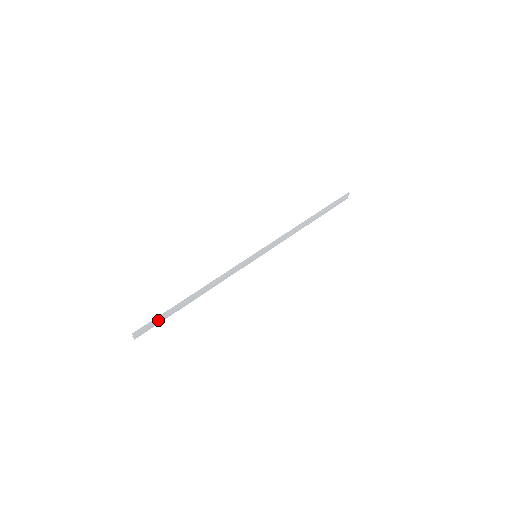
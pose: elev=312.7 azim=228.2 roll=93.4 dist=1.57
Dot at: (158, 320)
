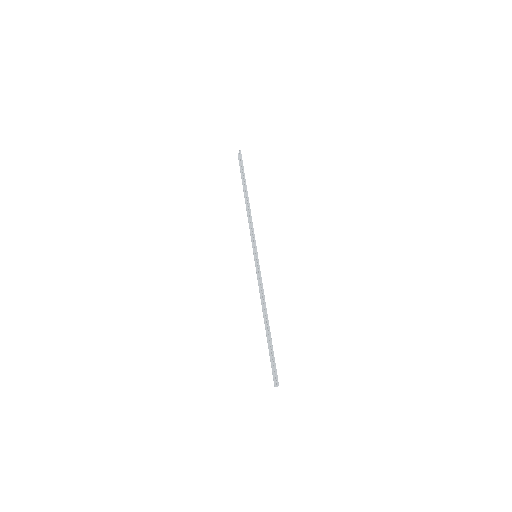
Dot at: (274, 361)
